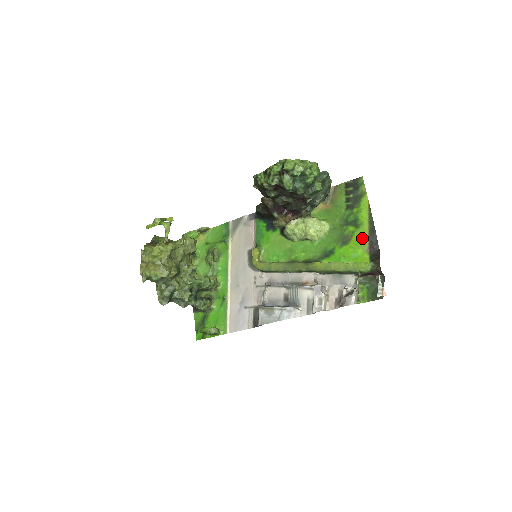
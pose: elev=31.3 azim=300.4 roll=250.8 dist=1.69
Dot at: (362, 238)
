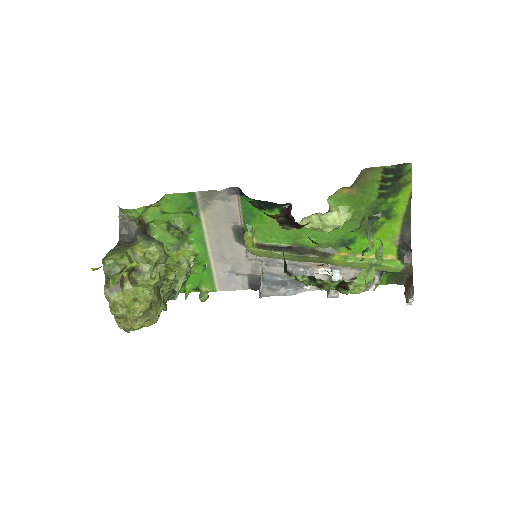
Dot at: (392, 230)
